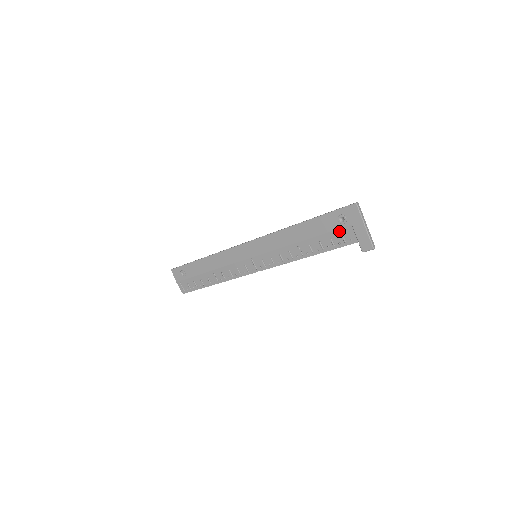
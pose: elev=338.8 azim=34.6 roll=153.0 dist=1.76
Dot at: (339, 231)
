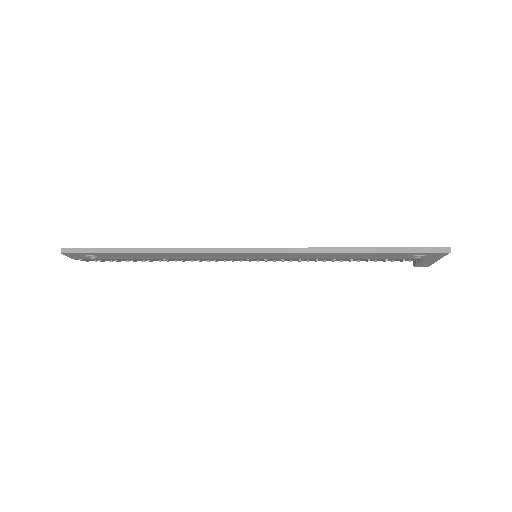
Dot at: (404, 259)
